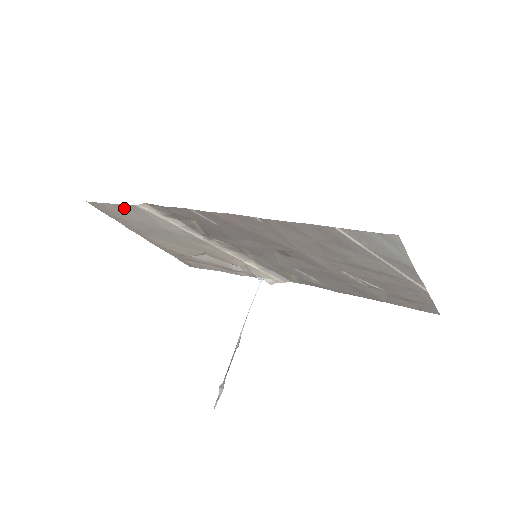
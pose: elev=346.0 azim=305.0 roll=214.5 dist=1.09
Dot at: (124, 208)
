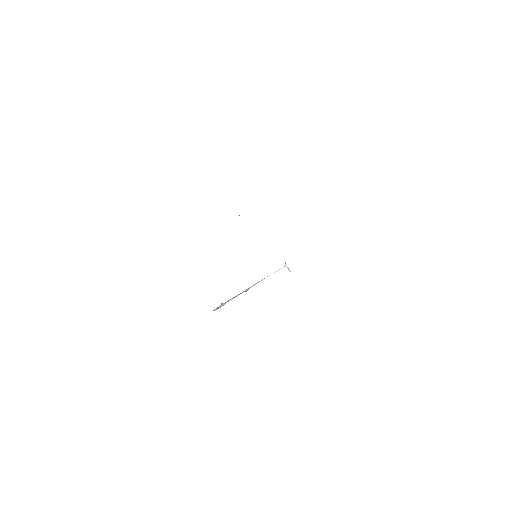
Dot at: occluded
